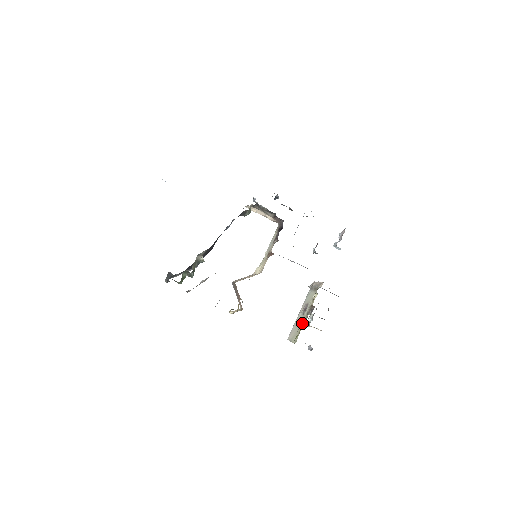
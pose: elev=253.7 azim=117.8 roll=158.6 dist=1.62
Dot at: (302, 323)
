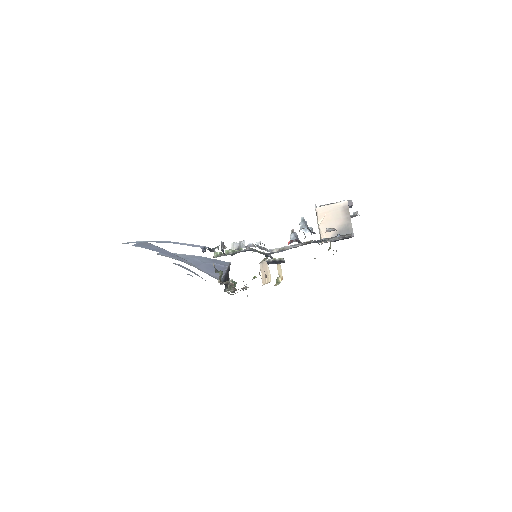
Dot at: occluded
